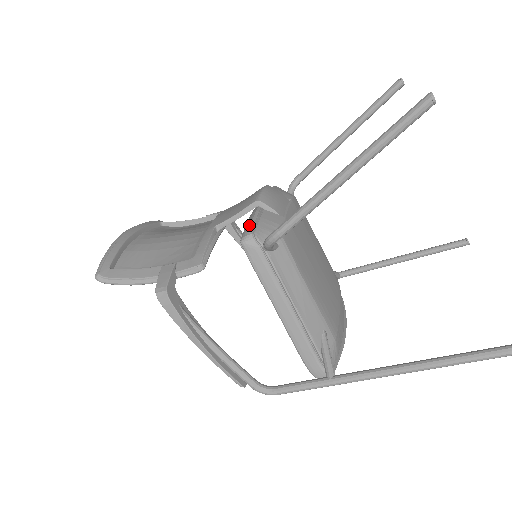
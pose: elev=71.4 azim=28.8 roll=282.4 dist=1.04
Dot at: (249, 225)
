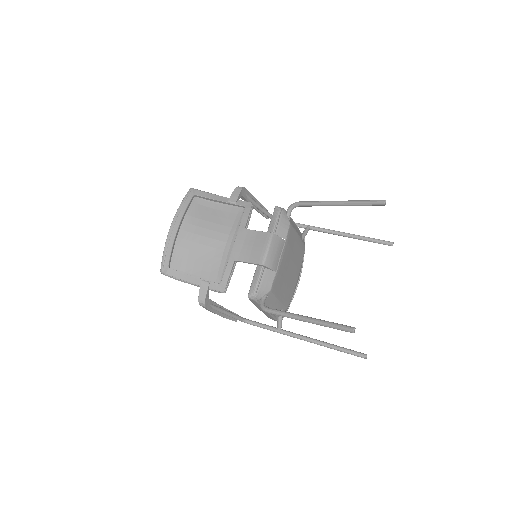
Dot at: (254, 287)
